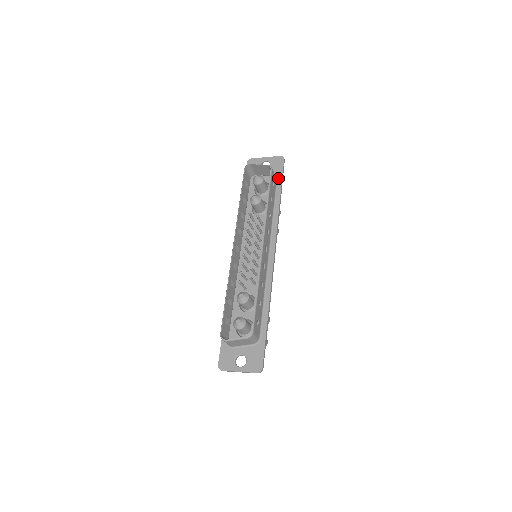
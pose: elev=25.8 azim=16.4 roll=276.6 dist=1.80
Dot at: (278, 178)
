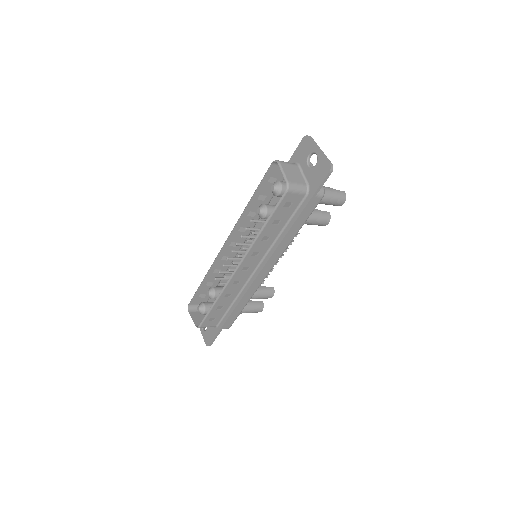
Dot at: (308, 194)
